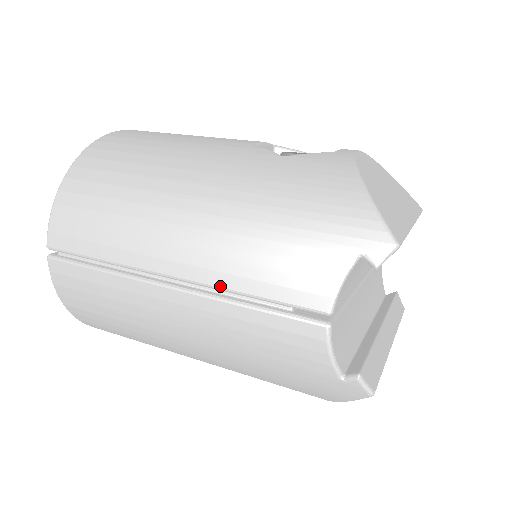
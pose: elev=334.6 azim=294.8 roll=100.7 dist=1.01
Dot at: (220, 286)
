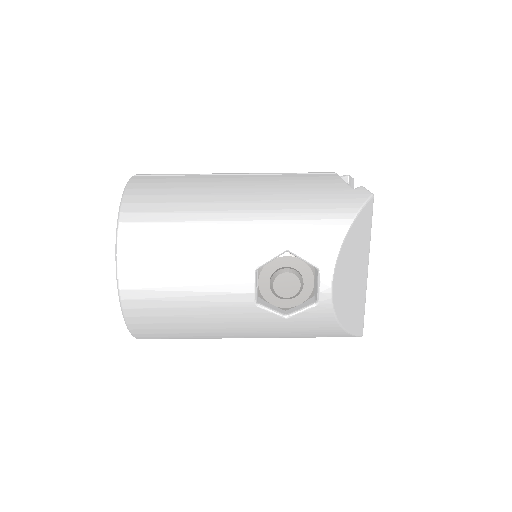
Dot at: occluded
